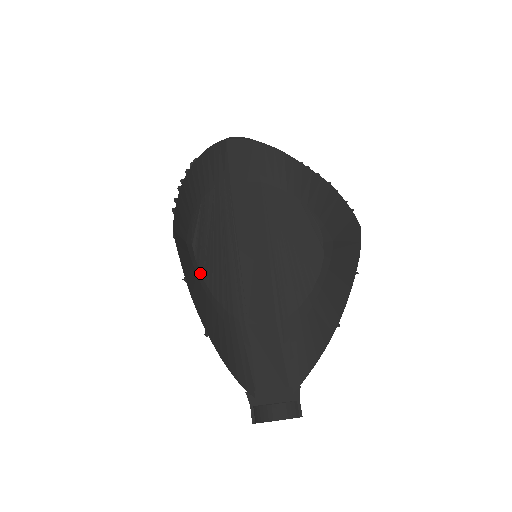
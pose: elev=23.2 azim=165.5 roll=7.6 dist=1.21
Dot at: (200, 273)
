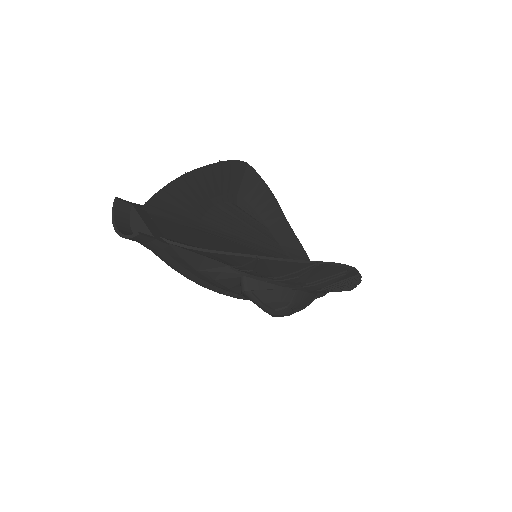
Dot at: (222, 202)
